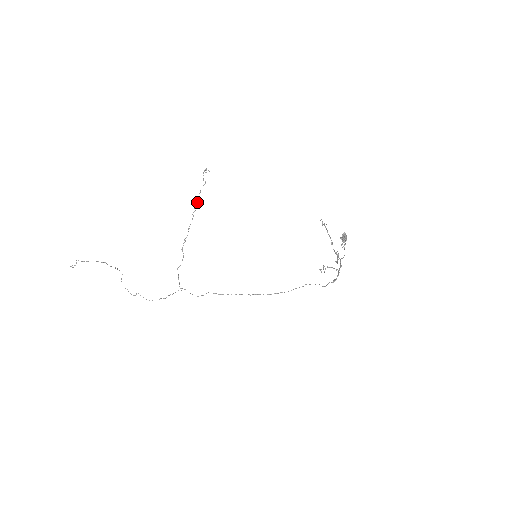
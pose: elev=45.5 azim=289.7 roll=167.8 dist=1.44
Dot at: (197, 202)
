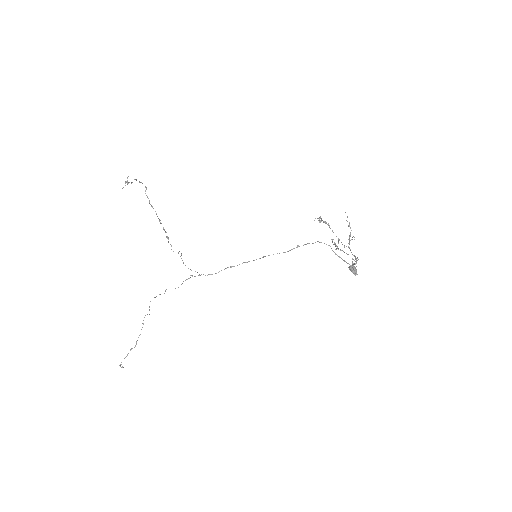
Dot at: occluded
